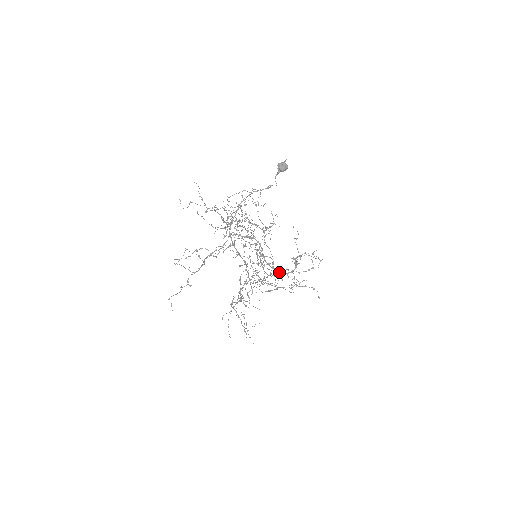
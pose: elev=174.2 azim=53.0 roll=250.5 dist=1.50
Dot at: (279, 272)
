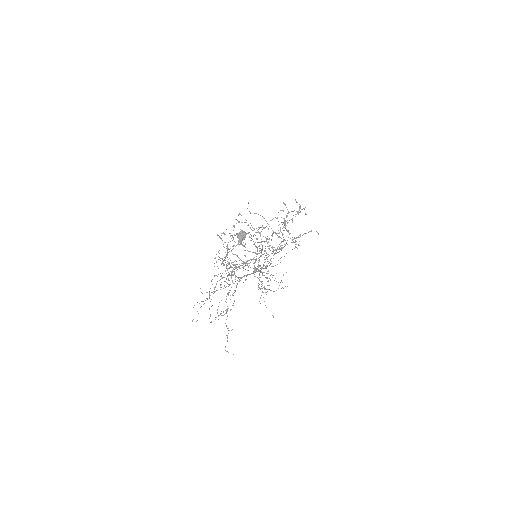
Dot at: occluded
